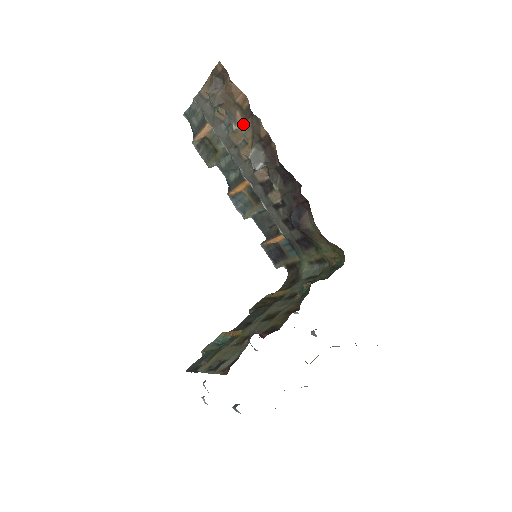
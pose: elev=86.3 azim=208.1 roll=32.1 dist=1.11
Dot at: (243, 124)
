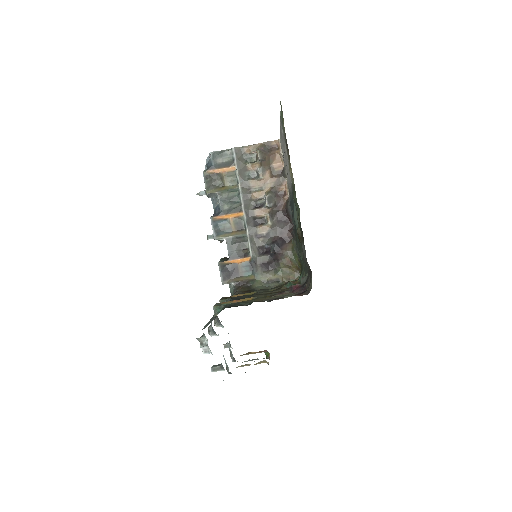
Dot at: (269, 178)
